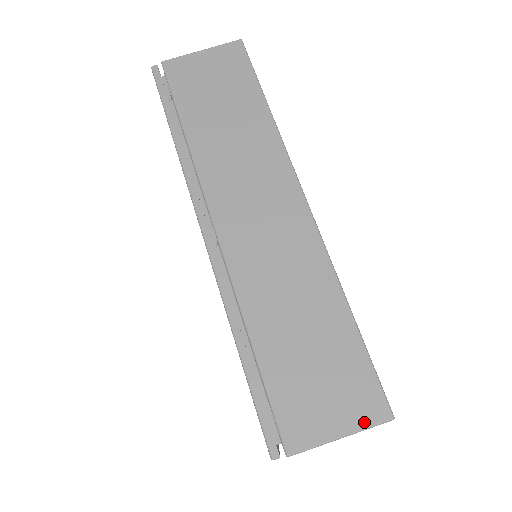
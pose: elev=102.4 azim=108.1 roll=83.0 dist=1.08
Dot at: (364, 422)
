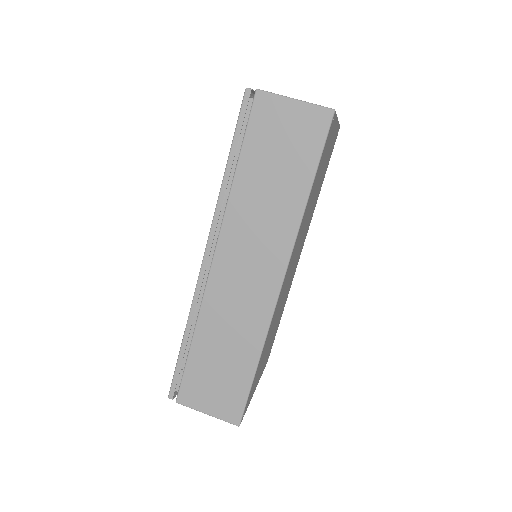
Dot at: (223, 417)
